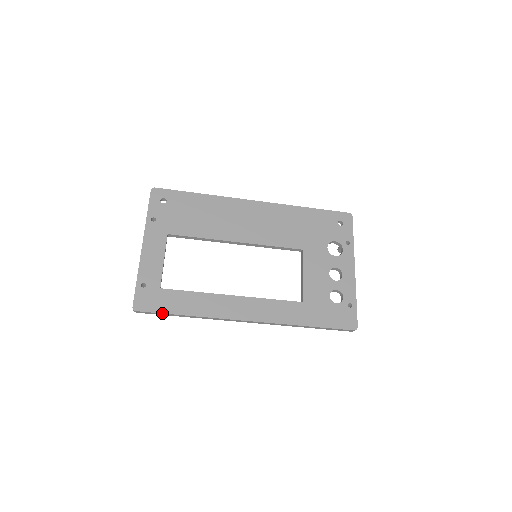
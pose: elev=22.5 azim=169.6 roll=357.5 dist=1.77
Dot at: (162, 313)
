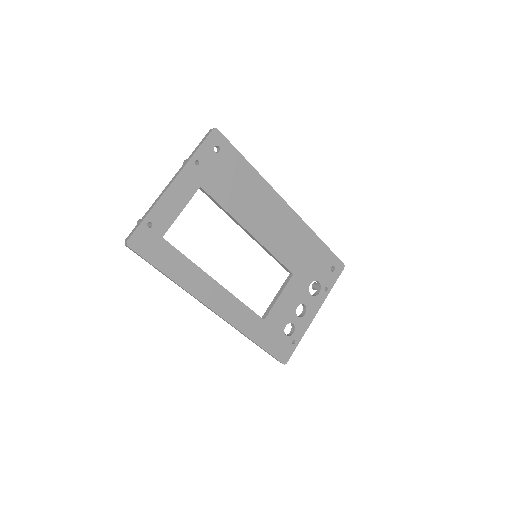
Dot at: (150, 263)
